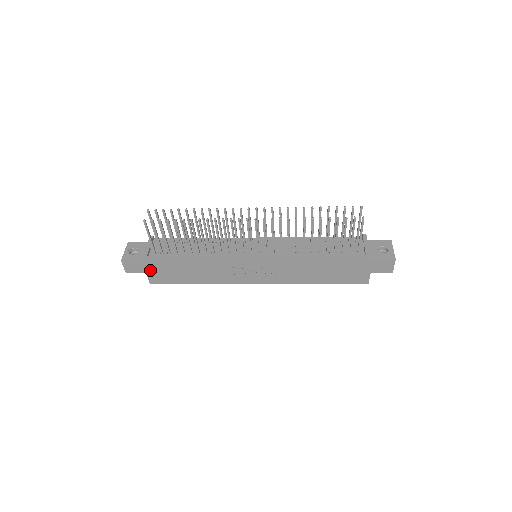
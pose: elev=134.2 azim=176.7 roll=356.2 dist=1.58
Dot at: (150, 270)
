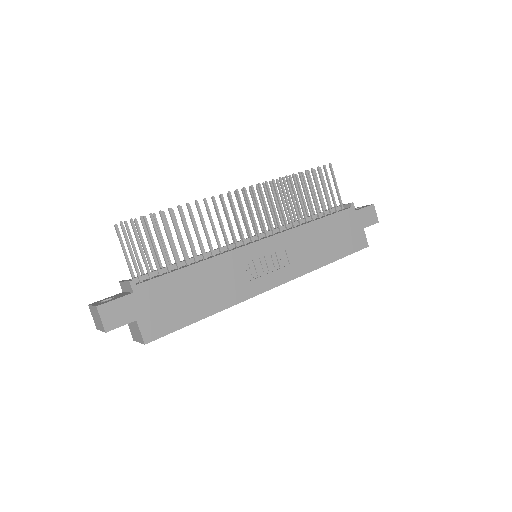
Dot at: (141, 312)
